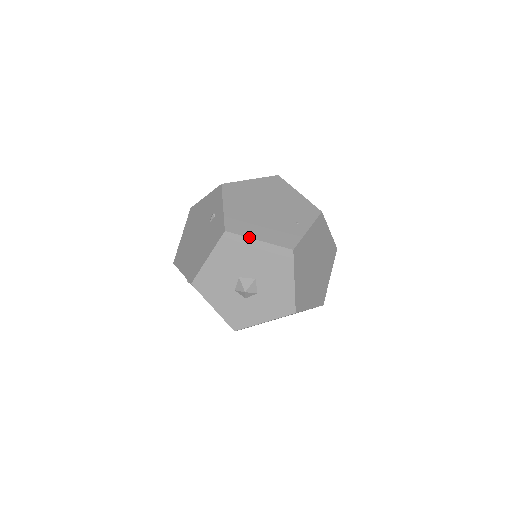
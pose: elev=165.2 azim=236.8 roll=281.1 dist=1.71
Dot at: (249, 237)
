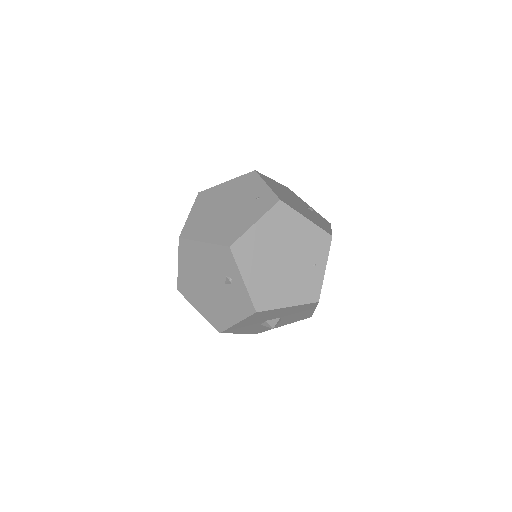
Dot at: (279, 308)
